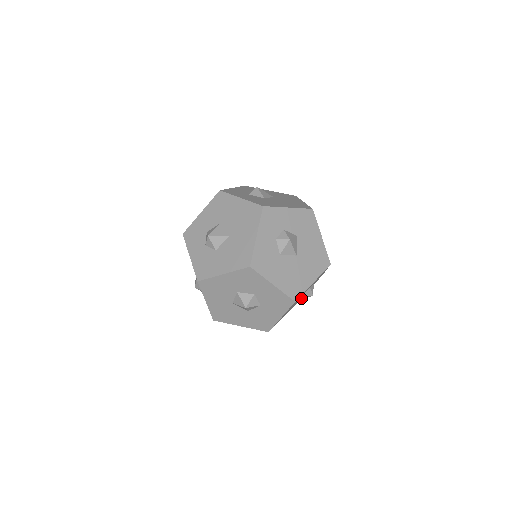
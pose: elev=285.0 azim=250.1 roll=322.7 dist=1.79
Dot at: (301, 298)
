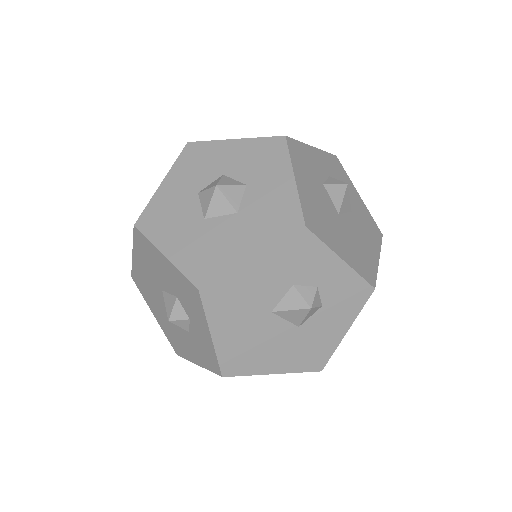
Dot at: (329, 191)
